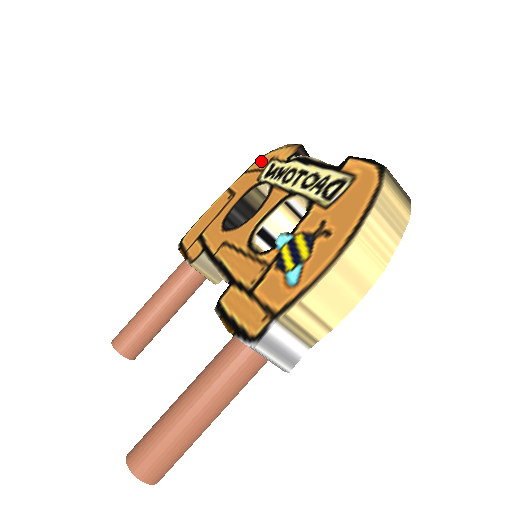
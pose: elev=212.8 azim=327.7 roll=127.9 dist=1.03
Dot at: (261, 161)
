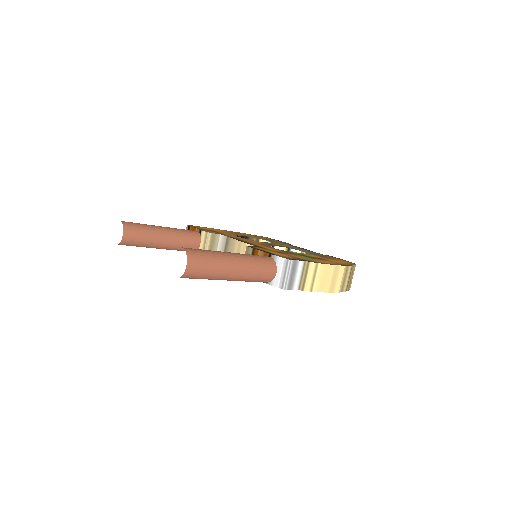
Dot at: (258, 236)
